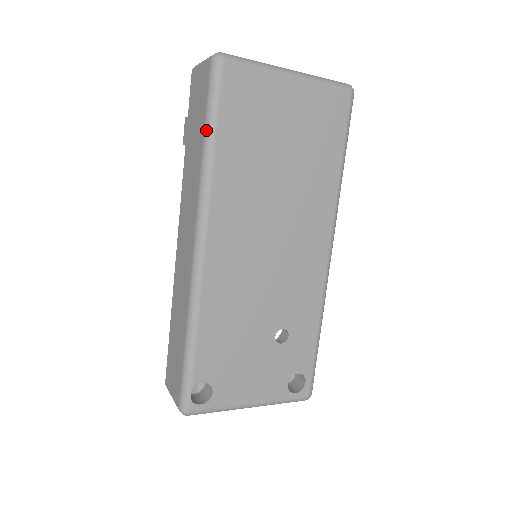
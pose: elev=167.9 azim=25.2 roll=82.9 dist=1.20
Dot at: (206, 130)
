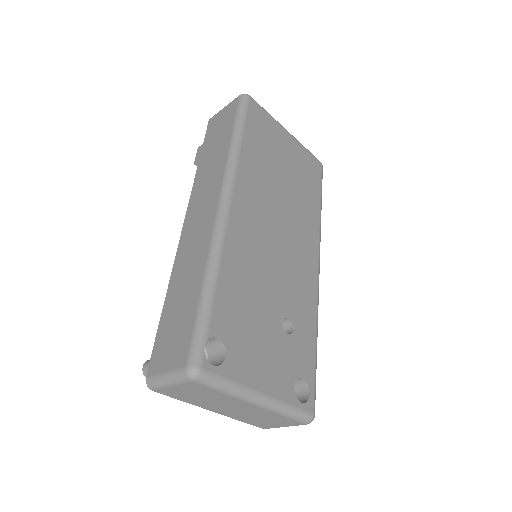
Dot at: (235, 129)
